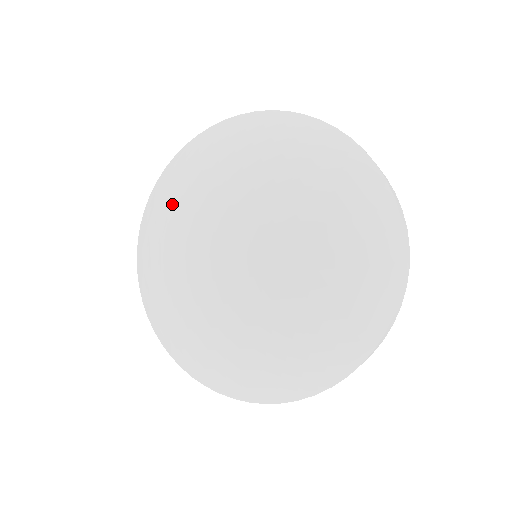
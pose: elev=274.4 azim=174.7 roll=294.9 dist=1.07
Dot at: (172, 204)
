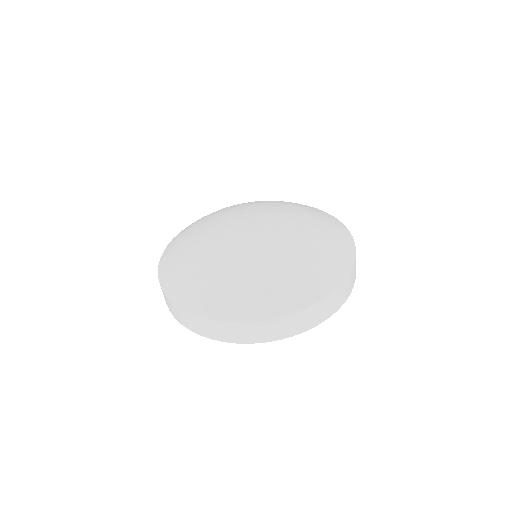
Dot at: (190, 249)
